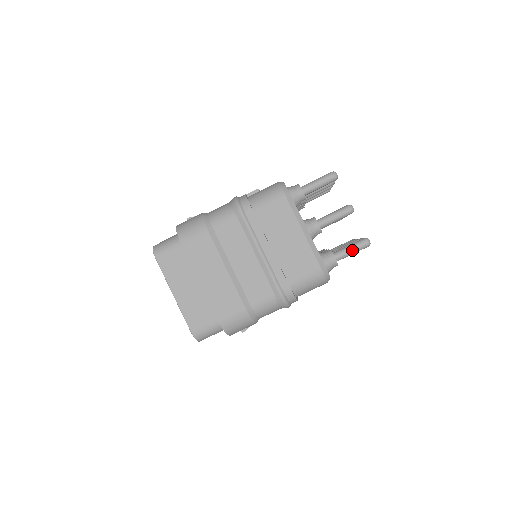
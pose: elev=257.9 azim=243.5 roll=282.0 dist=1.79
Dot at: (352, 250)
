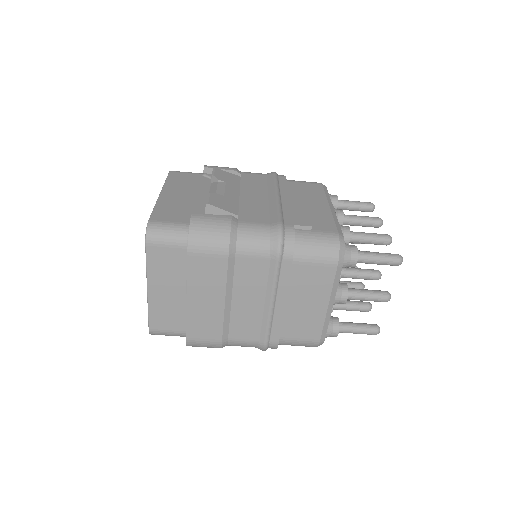
Dot at: (358, 332)
